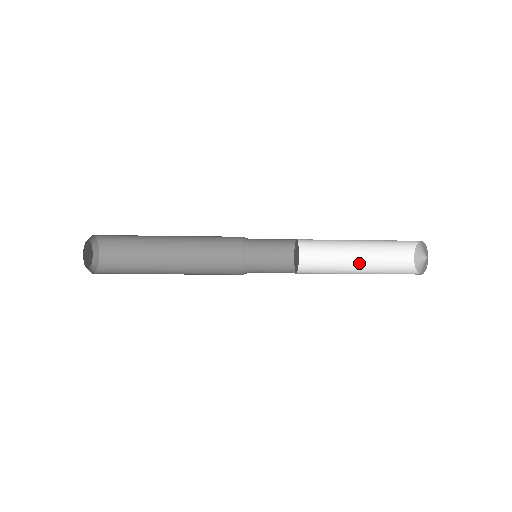
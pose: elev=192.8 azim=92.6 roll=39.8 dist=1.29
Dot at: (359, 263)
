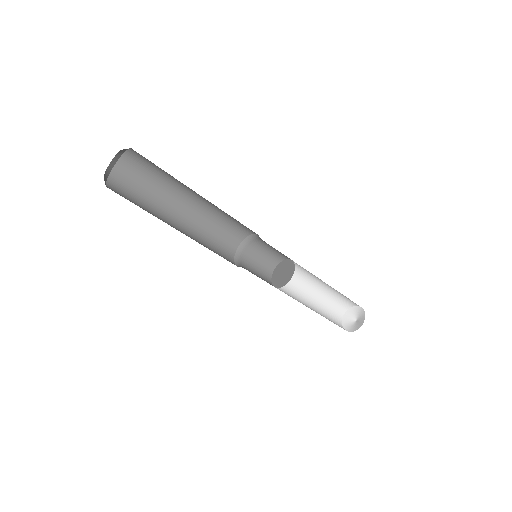
Dot at: (313, 309)
